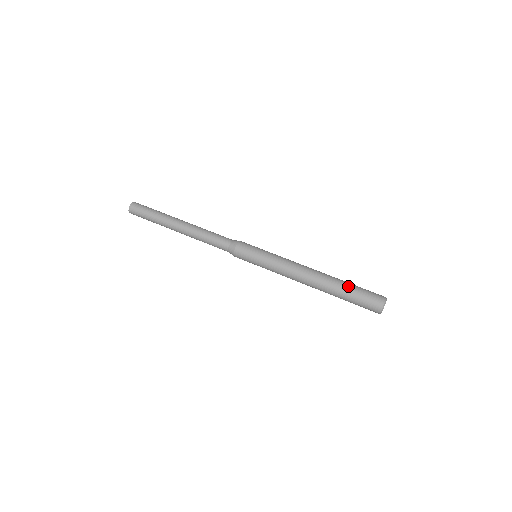
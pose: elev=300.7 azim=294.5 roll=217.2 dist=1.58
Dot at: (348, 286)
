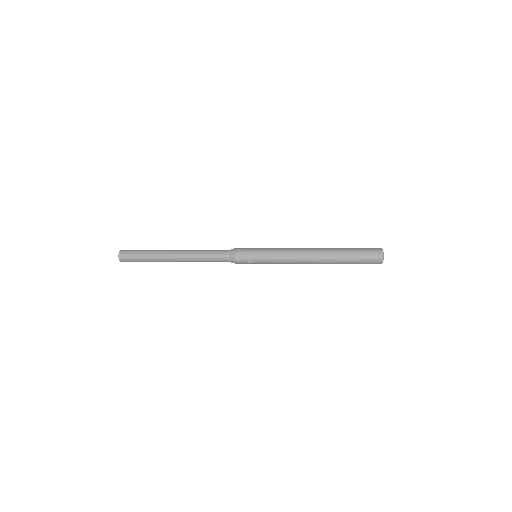
Dot at: (346, 248)
